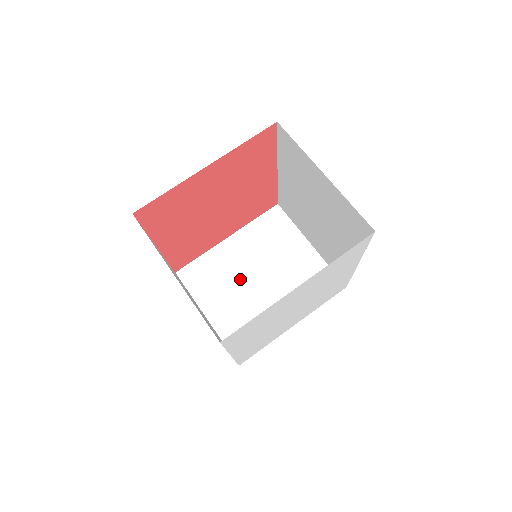
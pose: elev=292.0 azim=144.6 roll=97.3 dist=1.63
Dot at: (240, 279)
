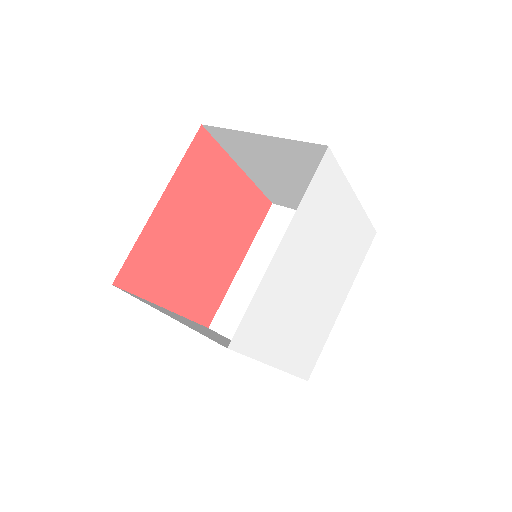
Dot at: occluded
